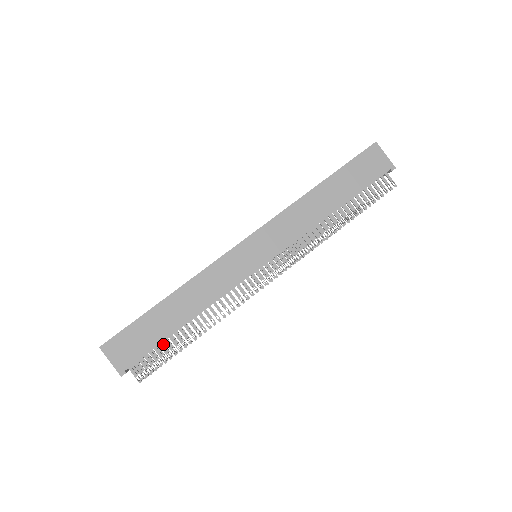
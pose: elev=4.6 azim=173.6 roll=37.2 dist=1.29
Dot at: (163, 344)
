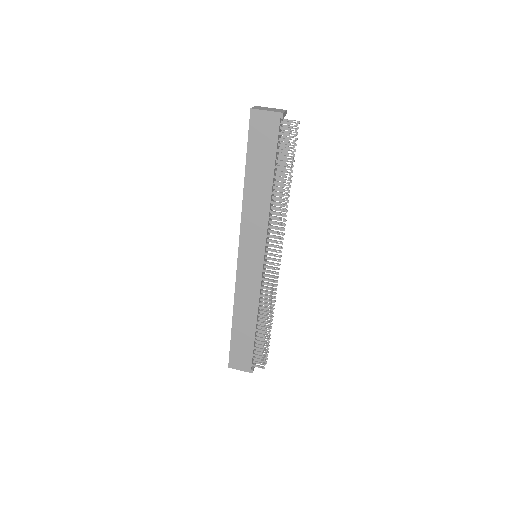
Dot at: (258, 339)
